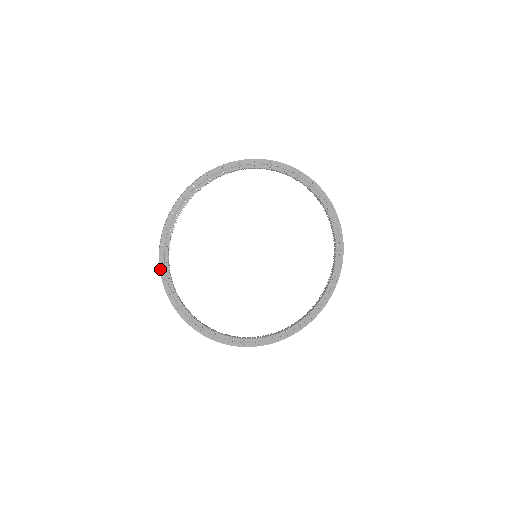
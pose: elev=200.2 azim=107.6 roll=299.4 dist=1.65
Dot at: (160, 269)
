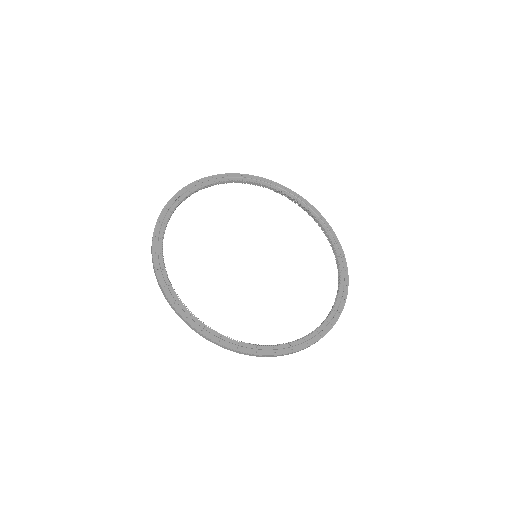
Dot at: (157, 276)
